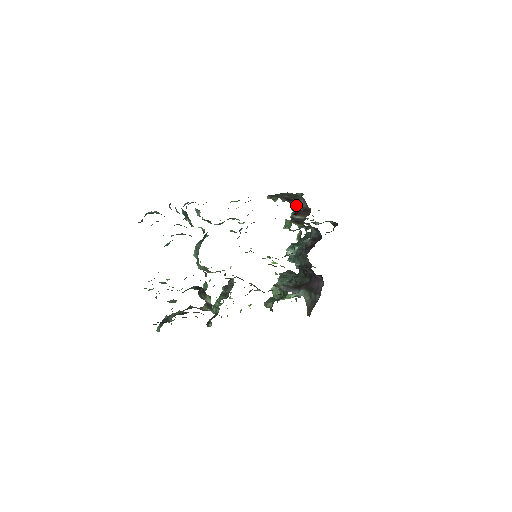
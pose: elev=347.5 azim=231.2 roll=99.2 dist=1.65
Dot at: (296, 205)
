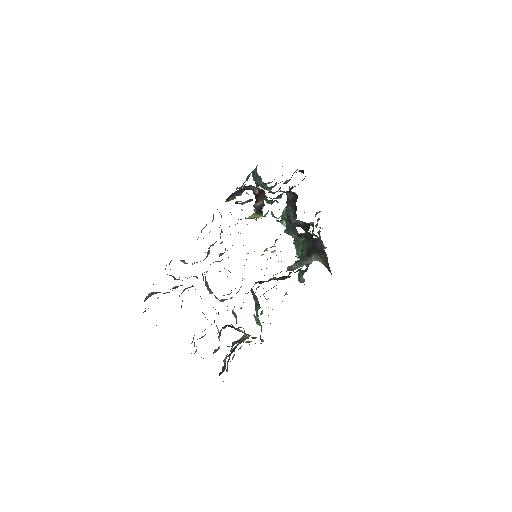
Dot at: (244, 202)
